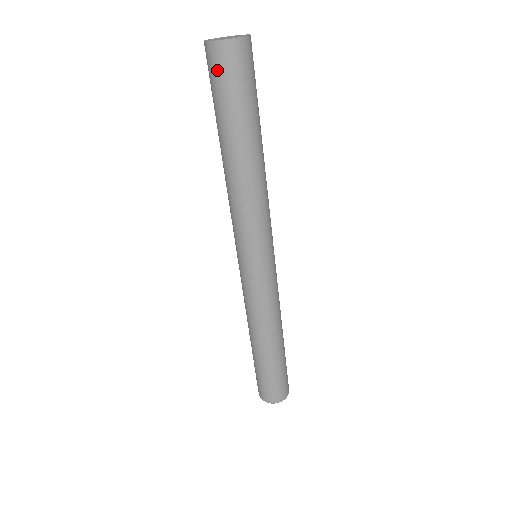
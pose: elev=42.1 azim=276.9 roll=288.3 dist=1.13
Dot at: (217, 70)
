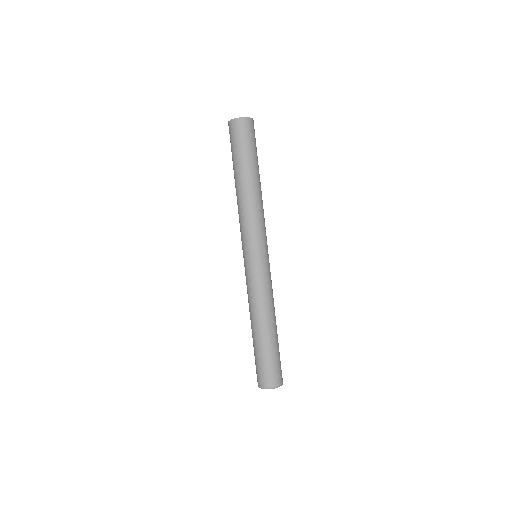
Dot at: (236, 133)
